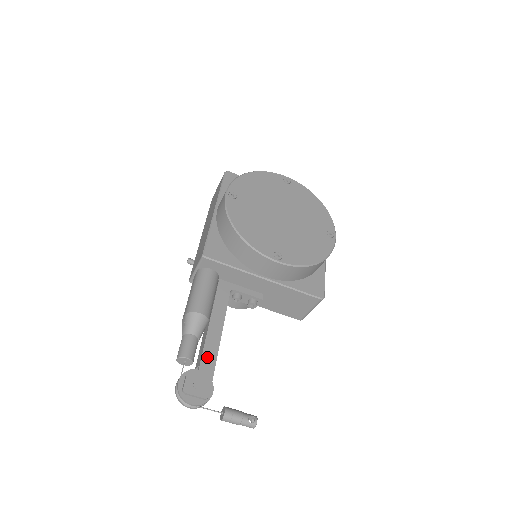
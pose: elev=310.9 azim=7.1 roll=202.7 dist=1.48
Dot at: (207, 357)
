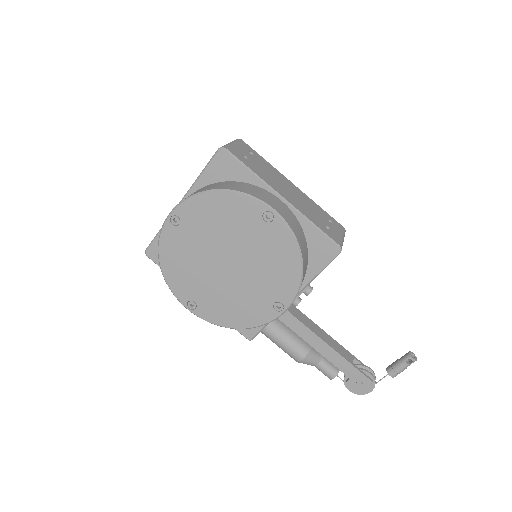
Dot at: (341, 366)
